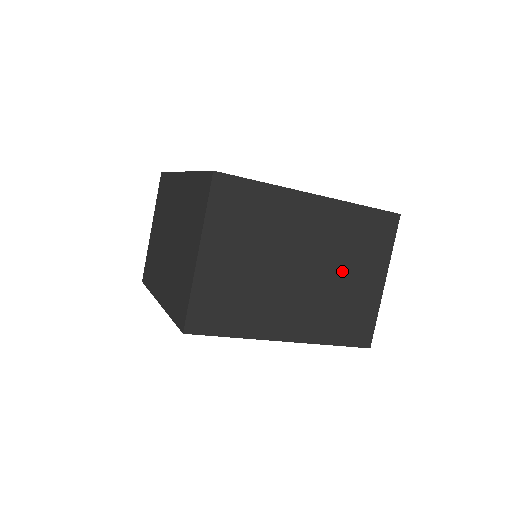
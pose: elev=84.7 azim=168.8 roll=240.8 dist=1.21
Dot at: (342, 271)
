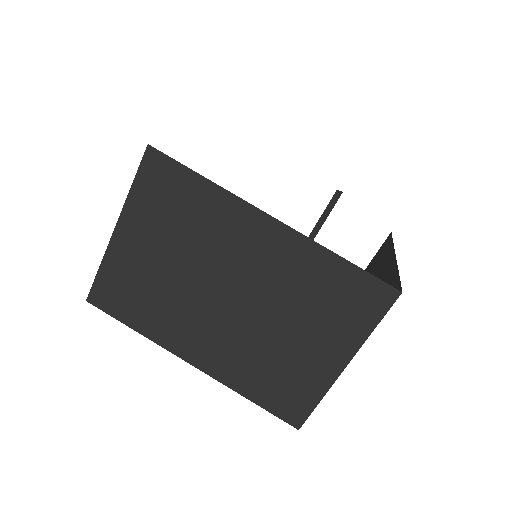
Dot at: (285, 324)
